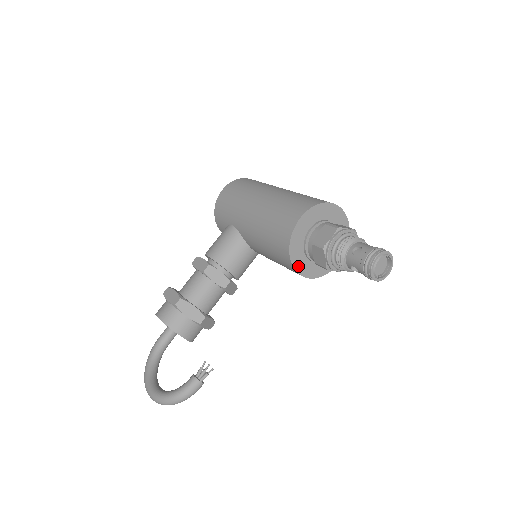
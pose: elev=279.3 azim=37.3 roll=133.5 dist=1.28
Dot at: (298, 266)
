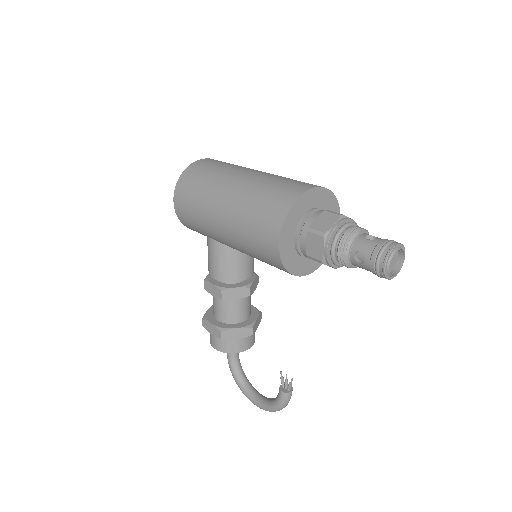
Dot at: (306, 270)
